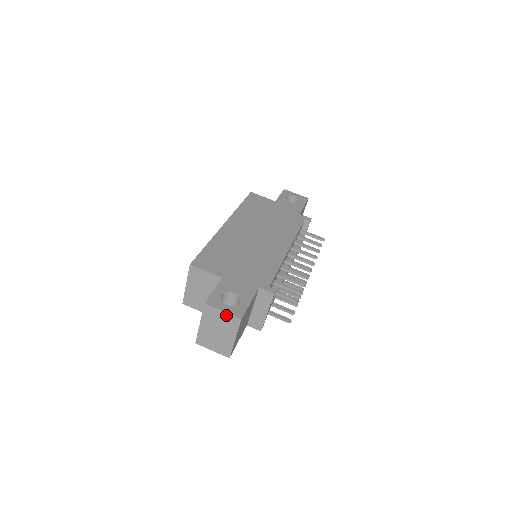
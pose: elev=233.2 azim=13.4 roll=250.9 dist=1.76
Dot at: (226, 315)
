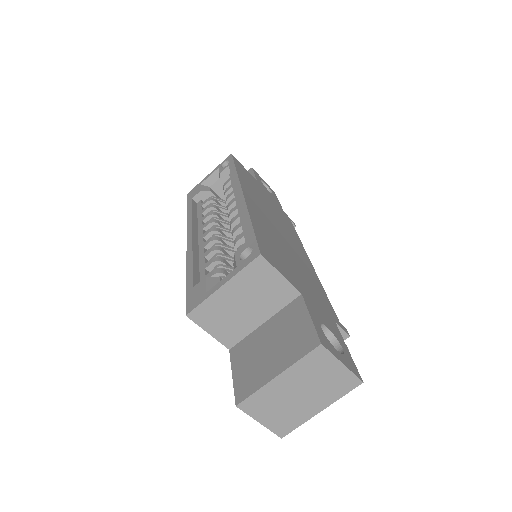
Dot at: (343, 371)
